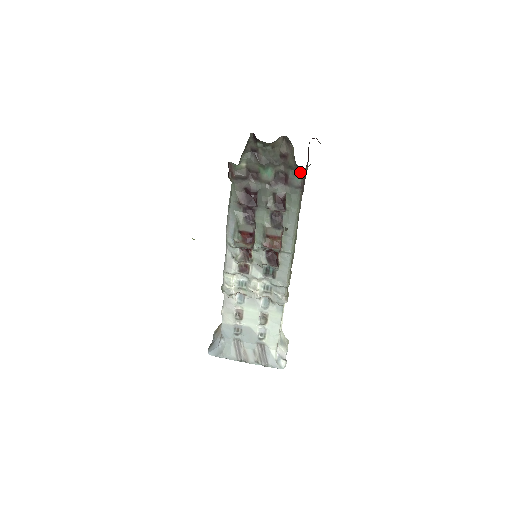
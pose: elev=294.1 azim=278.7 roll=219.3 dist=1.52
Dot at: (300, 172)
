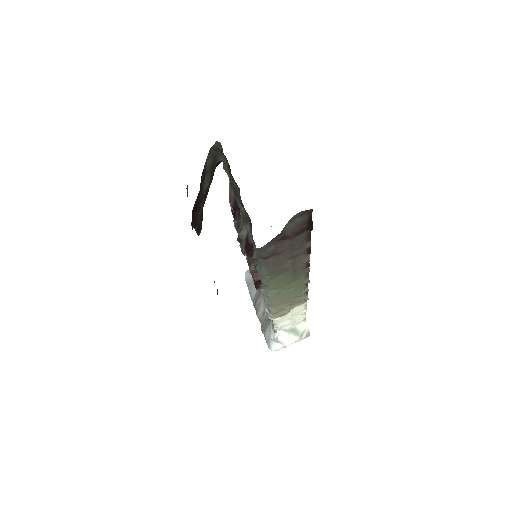
Dot at: occluded
